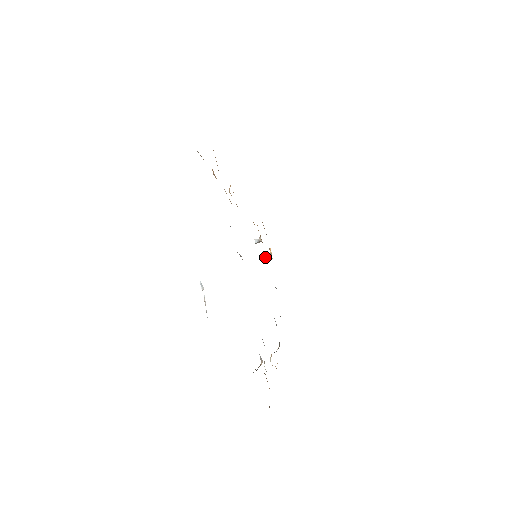
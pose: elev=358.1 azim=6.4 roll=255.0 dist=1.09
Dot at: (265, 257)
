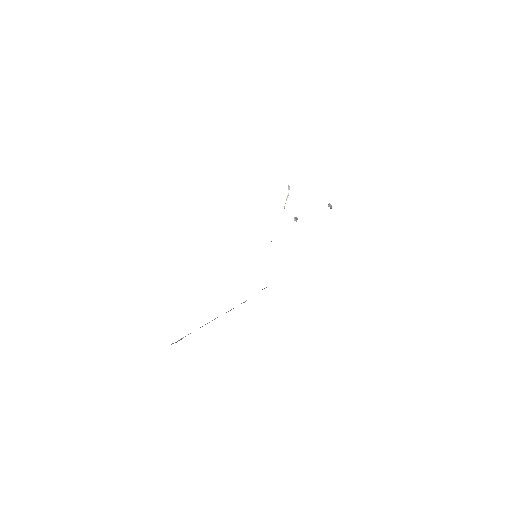
Dot at: (328, 205)
